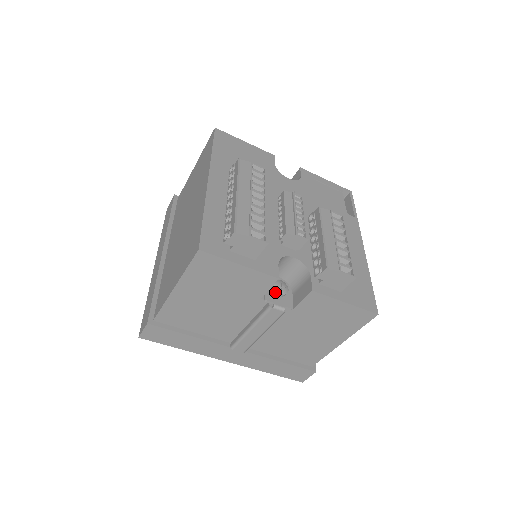
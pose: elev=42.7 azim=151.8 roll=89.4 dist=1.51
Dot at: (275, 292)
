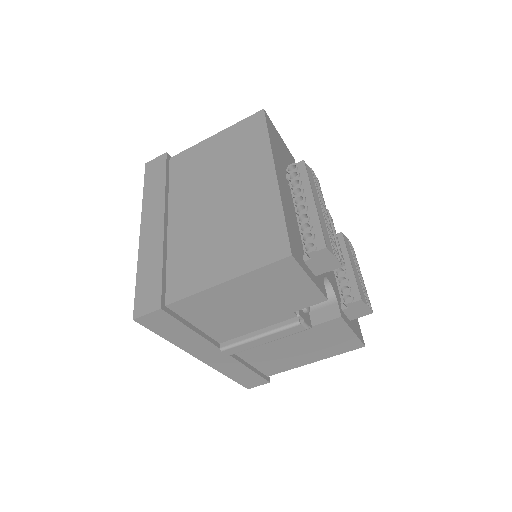
Dot at: occluded
